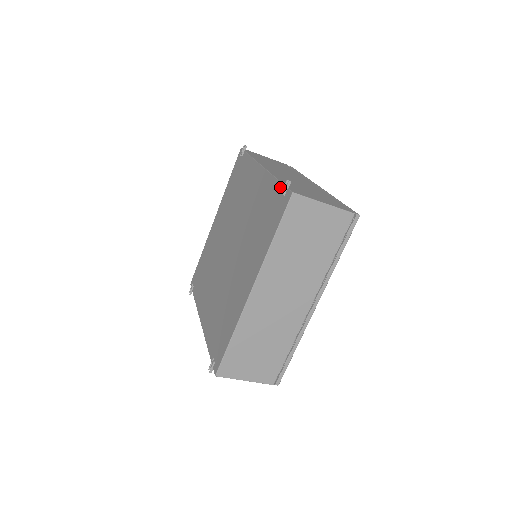
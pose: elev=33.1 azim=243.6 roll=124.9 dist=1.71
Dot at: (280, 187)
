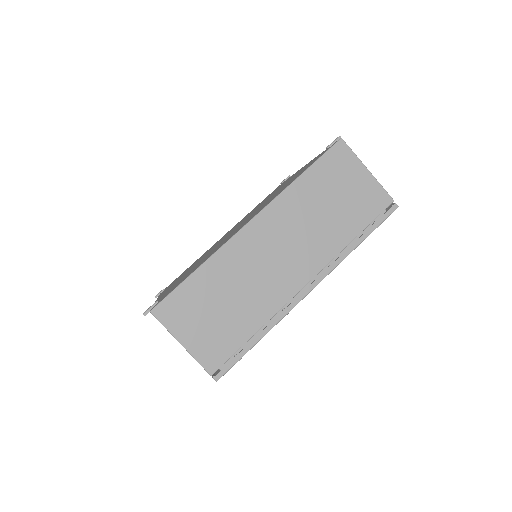
Dot at: occluded
